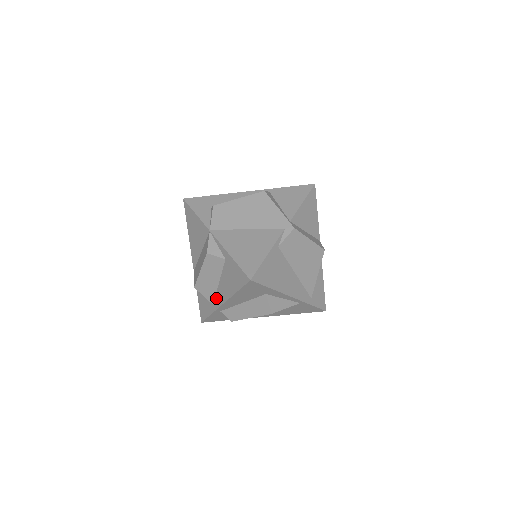
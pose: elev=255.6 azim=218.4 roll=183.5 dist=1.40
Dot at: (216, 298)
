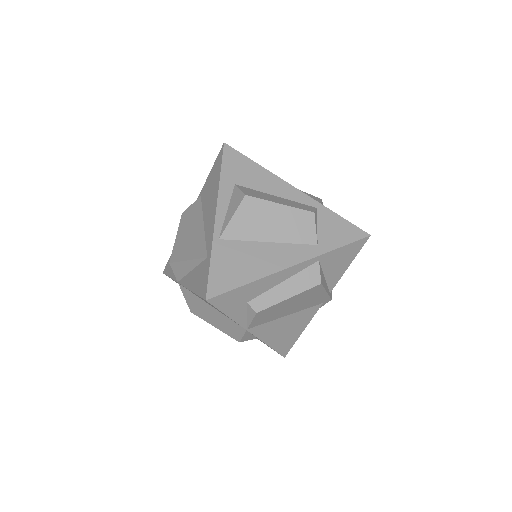
Dot at: occluded
